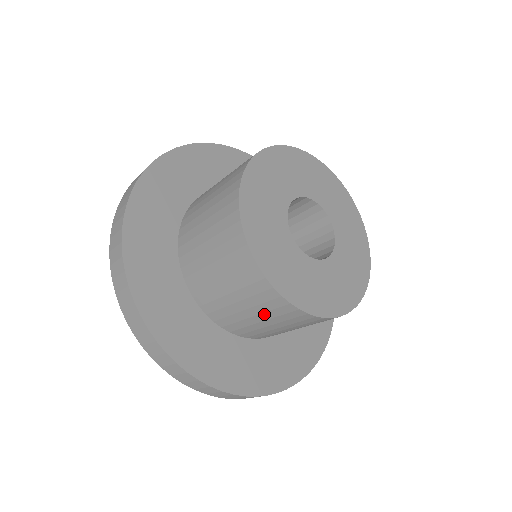
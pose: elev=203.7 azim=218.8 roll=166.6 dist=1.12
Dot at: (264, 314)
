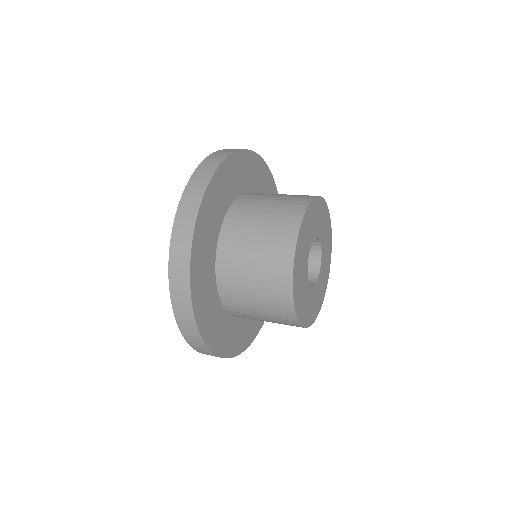
Dot at: occluded
